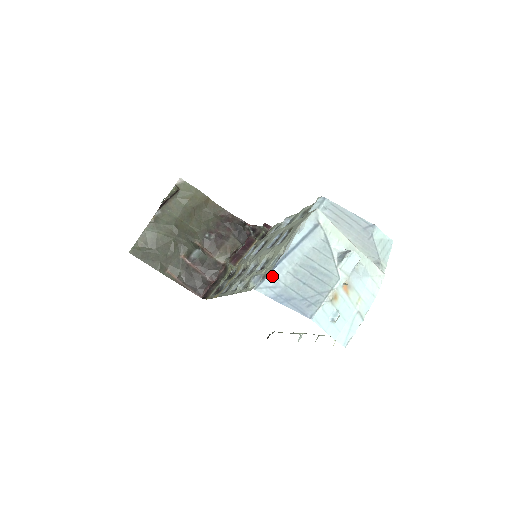
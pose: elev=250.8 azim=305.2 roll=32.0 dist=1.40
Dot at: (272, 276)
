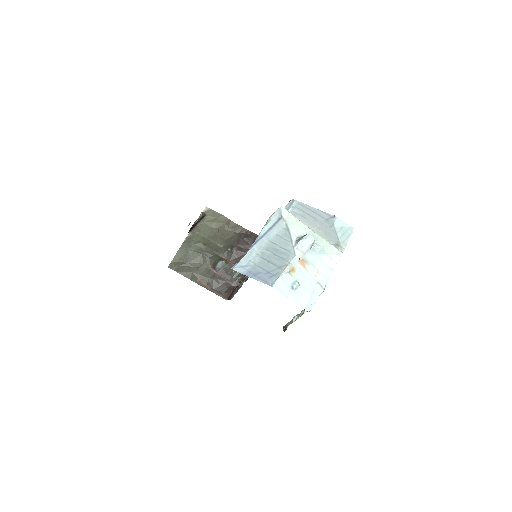
Dot at: (245, 258)
